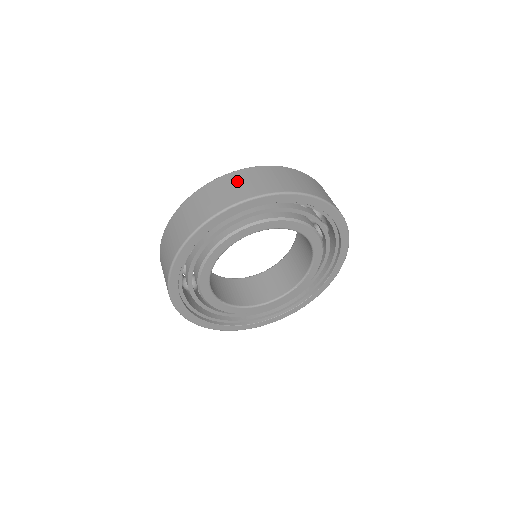
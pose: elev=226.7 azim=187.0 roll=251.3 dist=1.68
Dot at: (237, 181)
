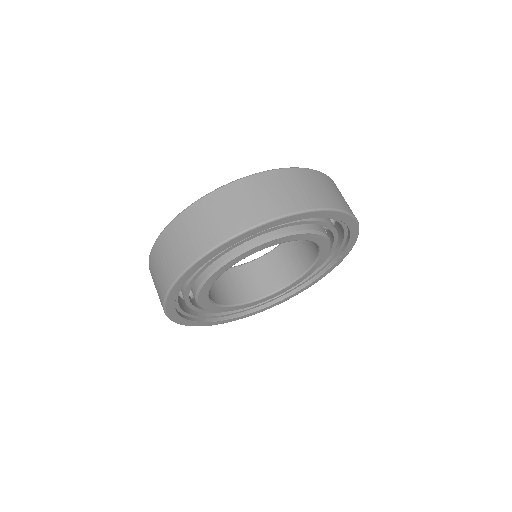
Dot at: (270, 187)
